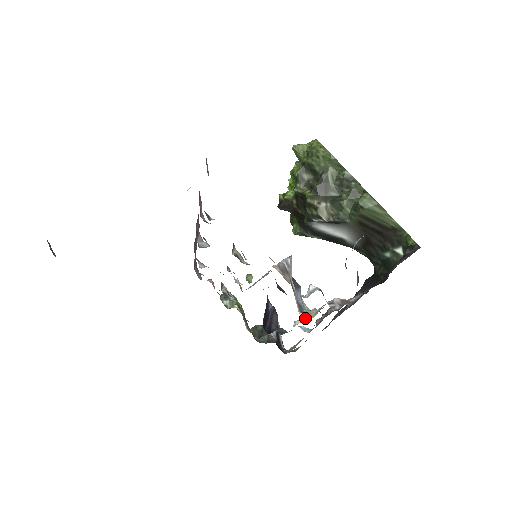
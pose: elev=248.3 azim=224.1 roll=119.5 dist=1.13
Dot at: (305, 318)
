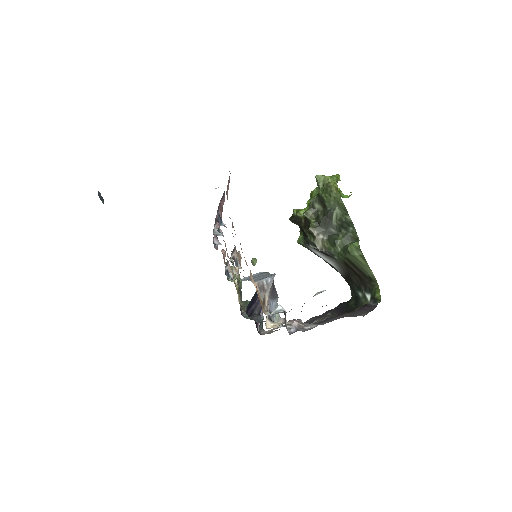
Dot at: (269, 325)
